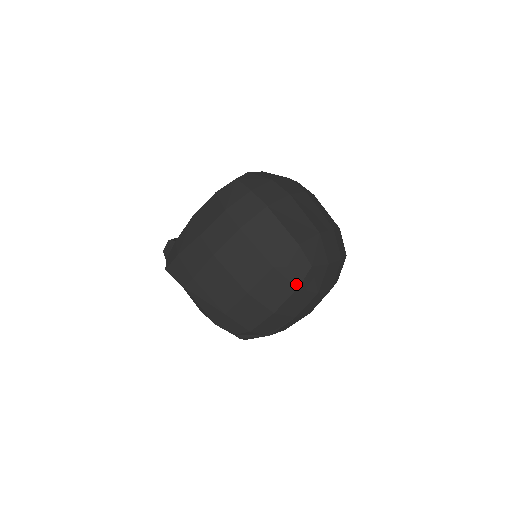
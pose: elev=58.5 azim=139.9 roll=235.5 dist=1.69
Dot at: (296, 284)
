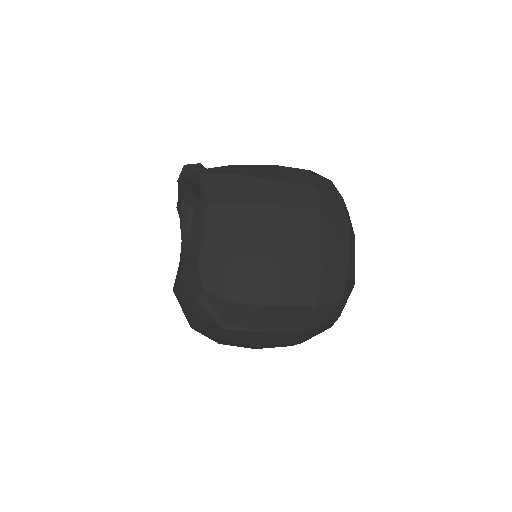
Dot at: (319, 301)
